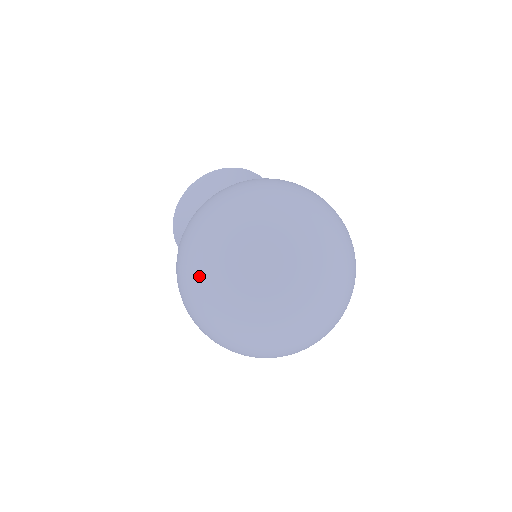
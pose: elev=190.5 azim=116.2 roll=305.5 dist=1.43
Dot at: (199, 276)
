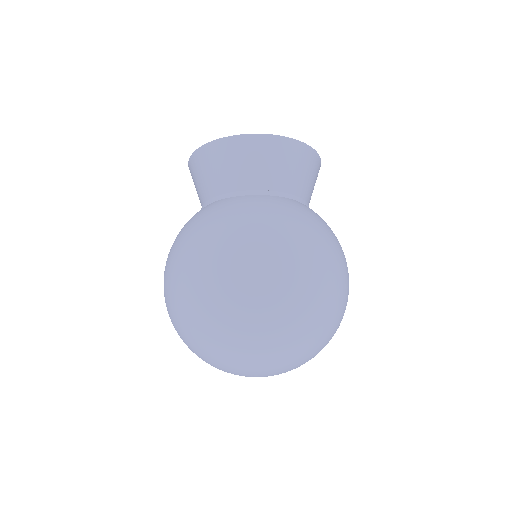
Dot at: occluded
